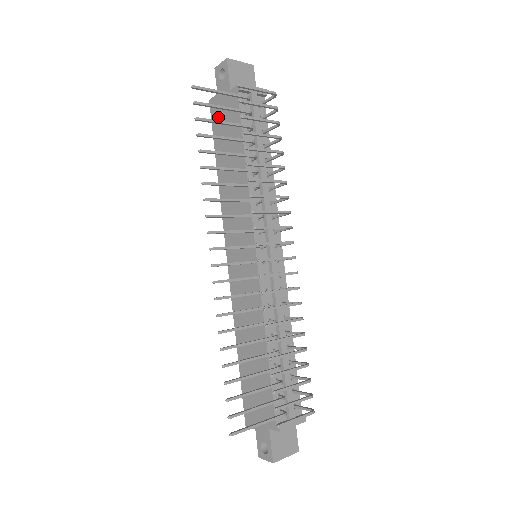
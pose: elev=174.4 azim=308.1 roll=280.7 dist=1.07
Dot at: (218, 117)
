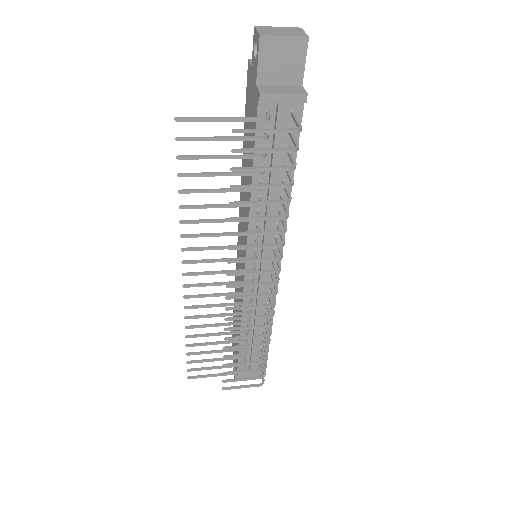
Dot at: (248, 96)
